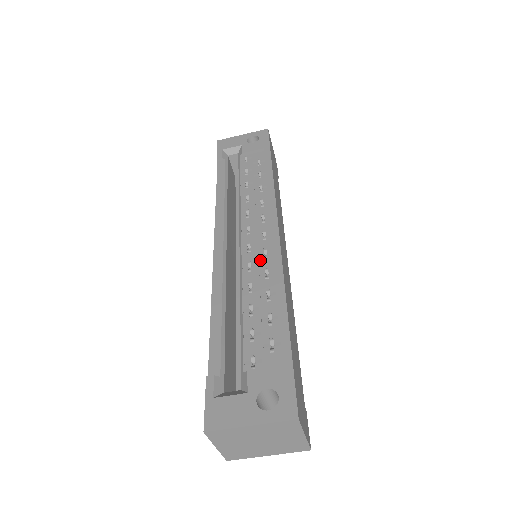
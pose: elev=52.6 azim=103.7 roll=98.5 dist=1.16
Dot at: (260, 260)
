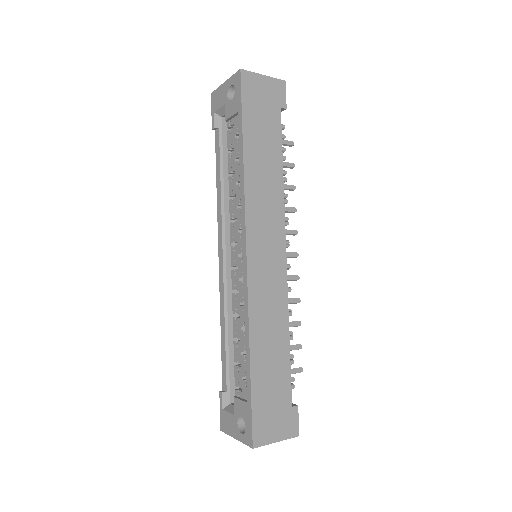
Dot at: (240, 287)
